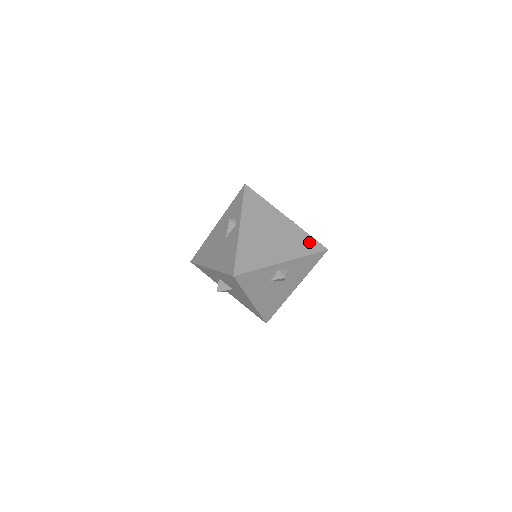
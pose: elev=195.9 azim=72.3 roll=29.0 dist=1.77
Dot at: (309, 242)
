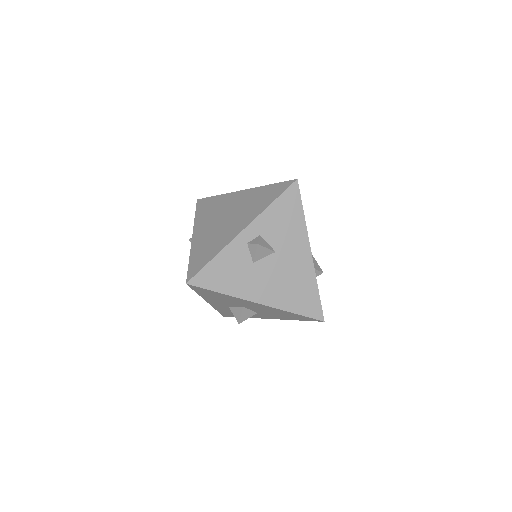
Dot at: (272, 190)
